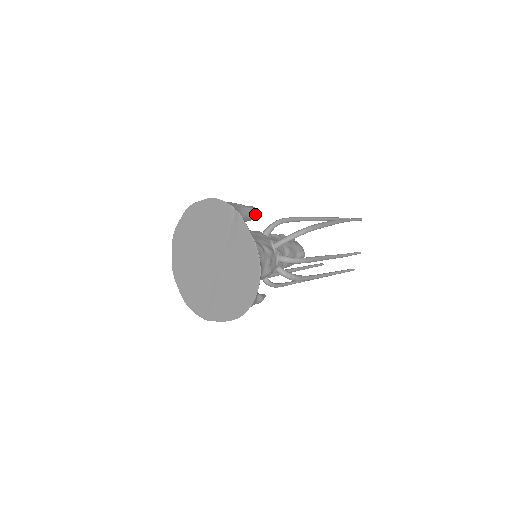
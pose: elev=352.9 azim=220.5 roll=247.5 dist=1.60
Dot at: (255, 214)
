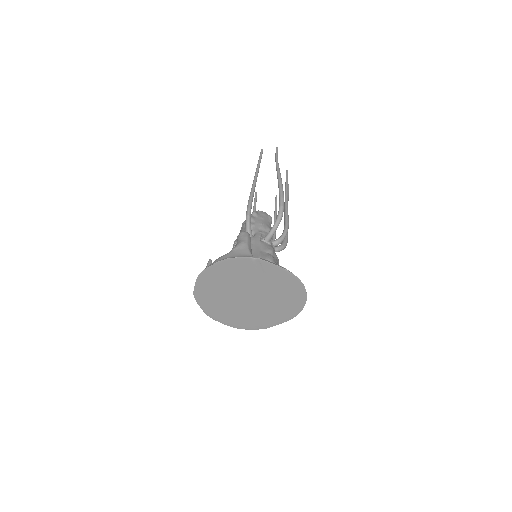
Dot at: (250, 237)
